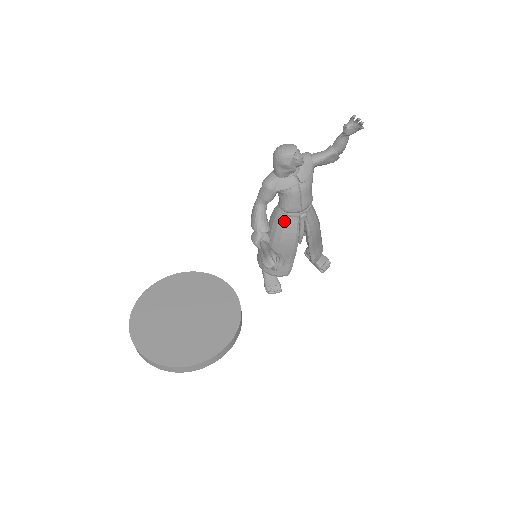
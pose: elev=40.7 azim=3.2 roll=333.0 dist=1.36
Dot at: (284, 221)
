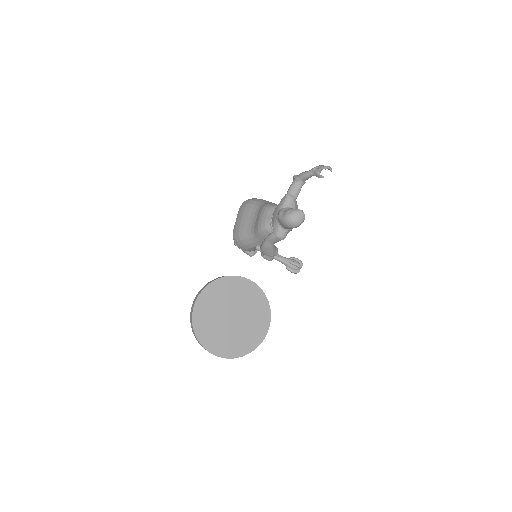
Dot at: occluded
